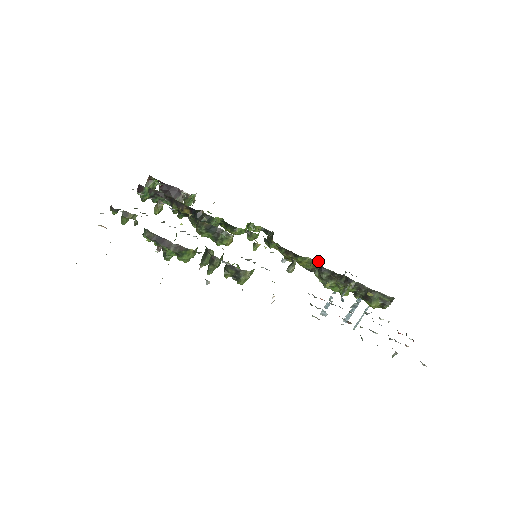
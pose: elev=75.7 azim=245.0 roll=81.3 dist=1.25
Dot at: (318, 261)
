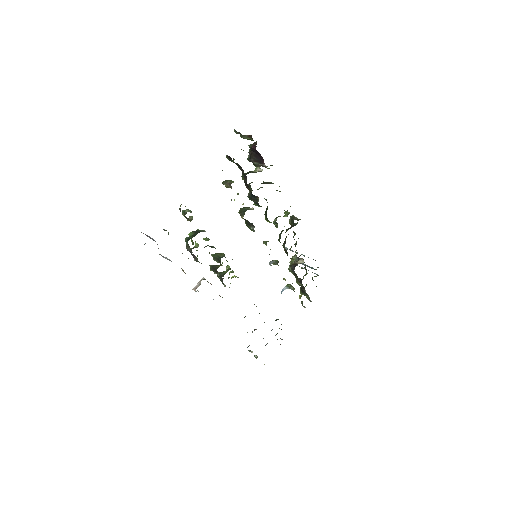
Dot at: (301, 258)
